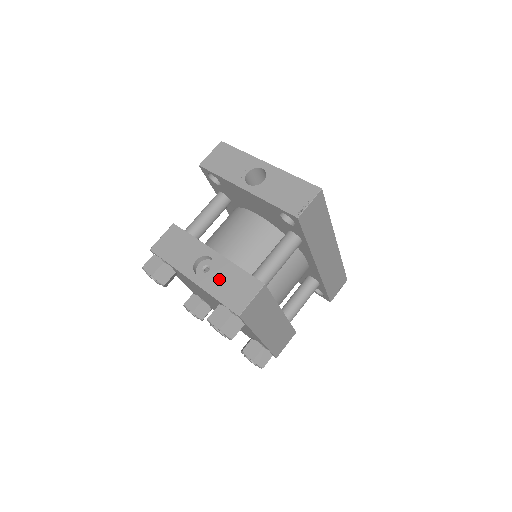
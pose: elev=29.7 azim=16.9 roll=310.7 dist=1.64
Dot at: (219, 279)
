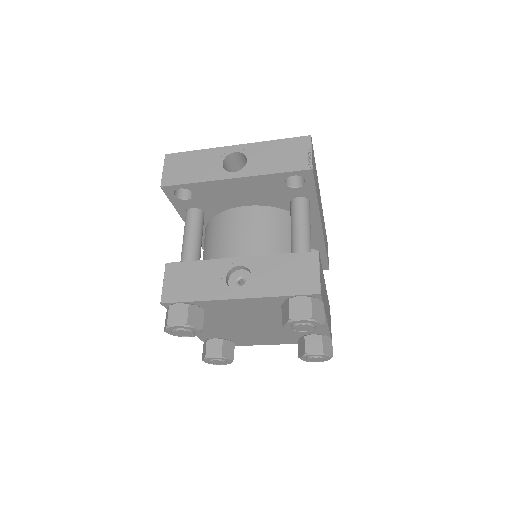
Dot at: (268, 277)
